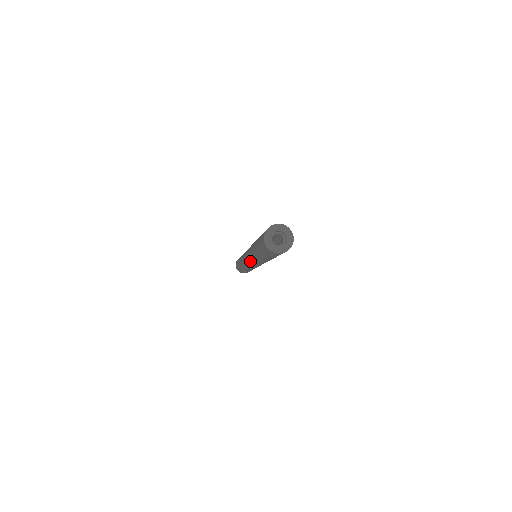
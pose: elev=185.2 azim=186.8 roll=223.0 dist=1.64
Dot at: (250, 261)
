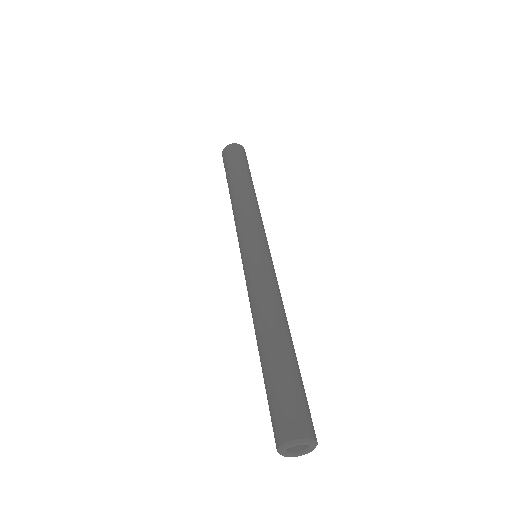
Dot at: occluded
